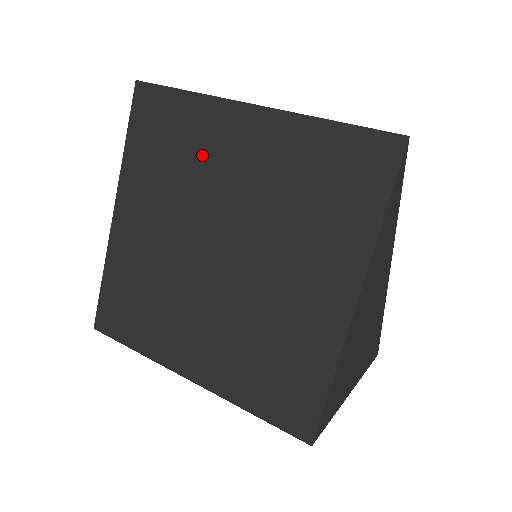
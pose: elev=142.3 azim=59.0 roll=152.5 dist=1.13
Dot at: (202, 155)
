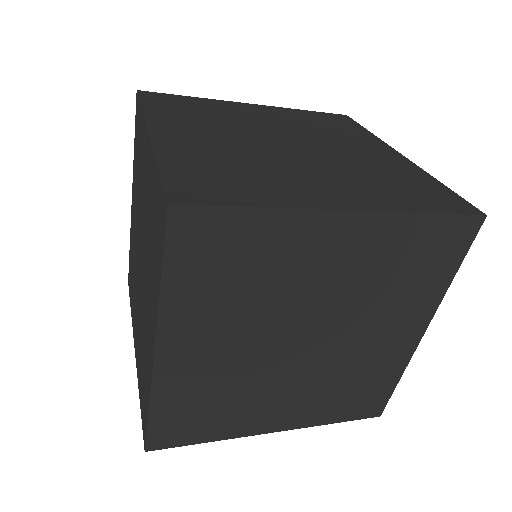
Dot at: (229, 114)
